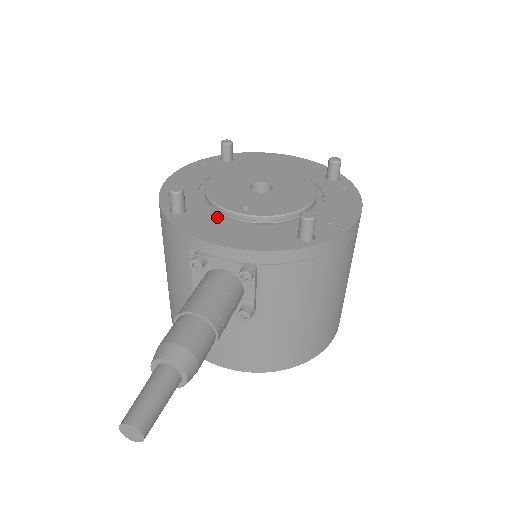
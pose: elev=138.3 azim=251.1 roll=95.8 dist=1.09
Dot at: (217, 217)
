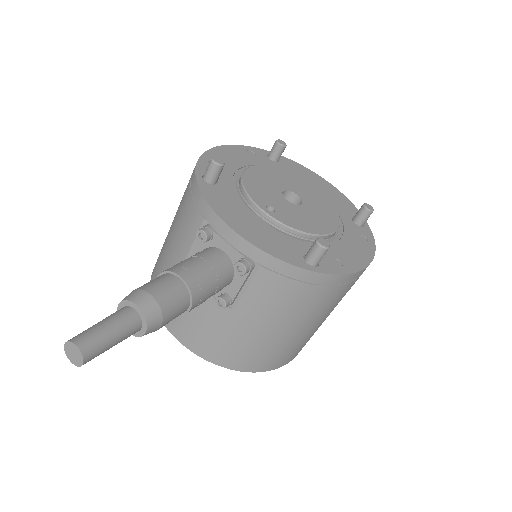
Dot at: (241, 203)
